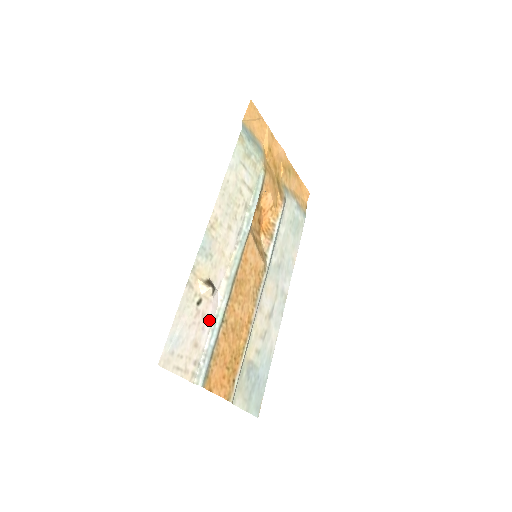
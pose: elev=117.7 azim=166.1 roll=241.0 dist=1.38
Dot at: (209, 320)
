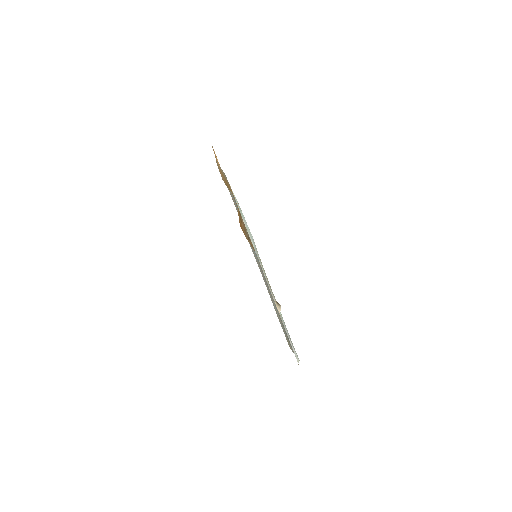
Dot at: occluded
